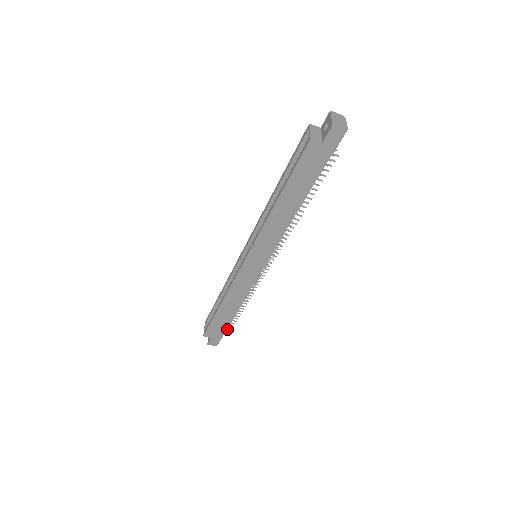
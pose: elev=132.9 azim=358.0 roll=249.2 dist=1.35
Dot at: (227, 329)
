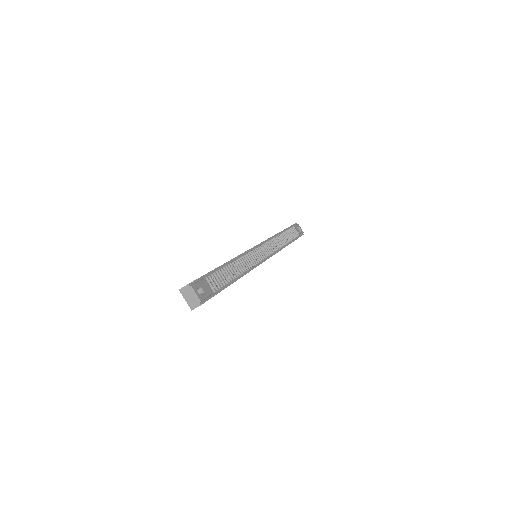
Dot at: occluded
